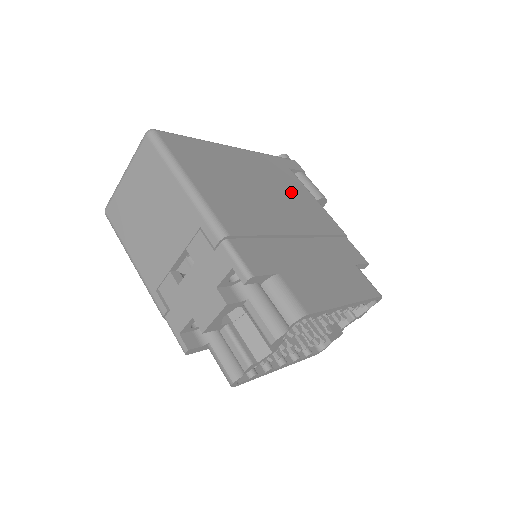
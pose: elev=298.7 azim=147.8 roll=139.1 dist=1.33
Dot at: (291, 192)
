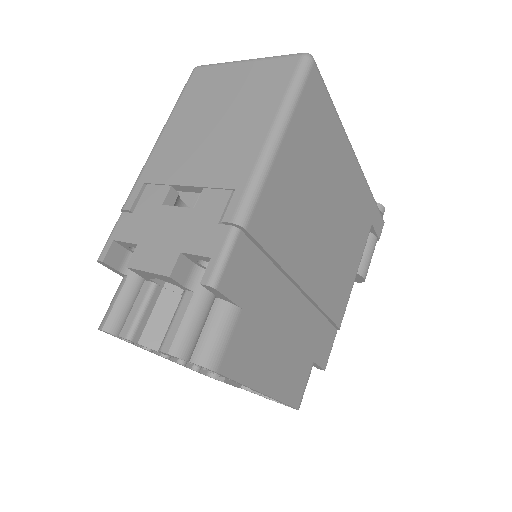
Dot at: (347, 246)
